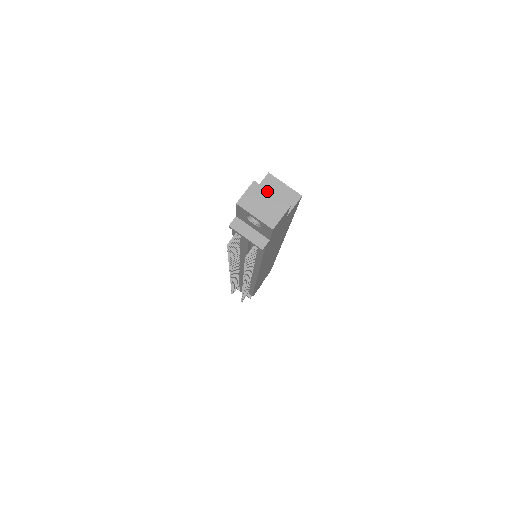
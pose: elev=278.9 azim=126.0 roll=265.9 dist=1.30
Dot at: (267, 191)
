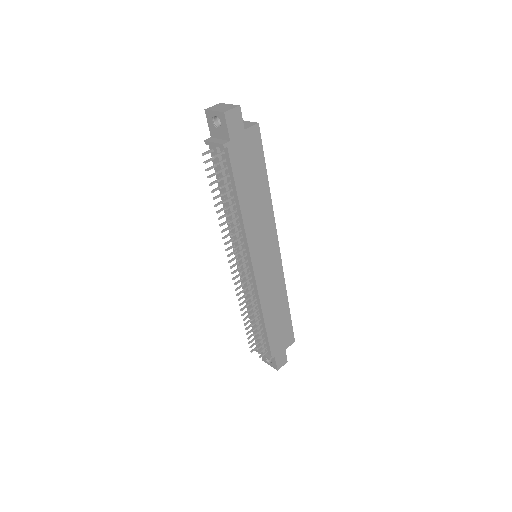
Dot at: (227, 104)
